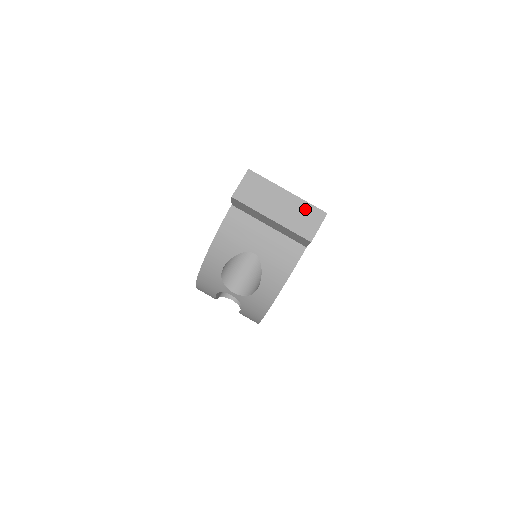
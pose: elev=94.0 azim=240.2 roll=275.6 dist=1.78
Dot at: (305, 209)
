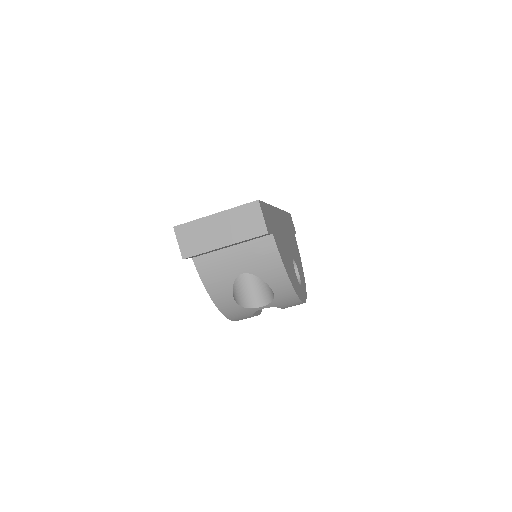
Dot at: (240, 214)
